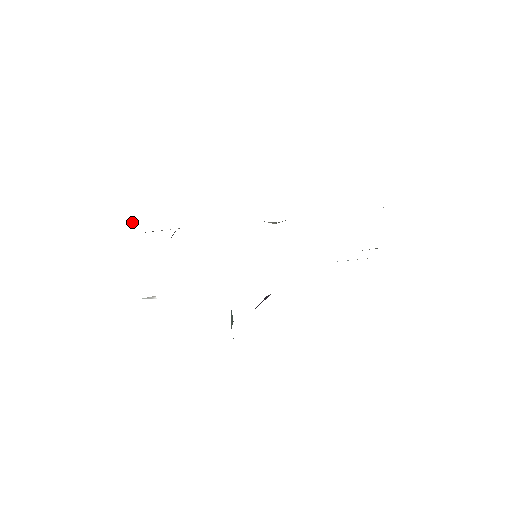
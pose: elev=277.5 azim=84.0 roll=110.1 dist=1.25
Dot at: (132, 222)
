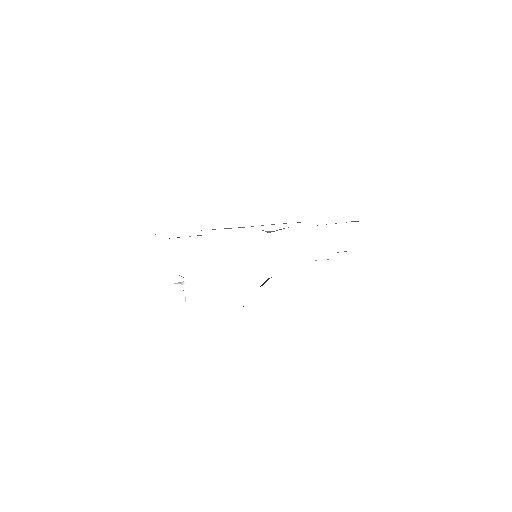
Dot at: occluded
